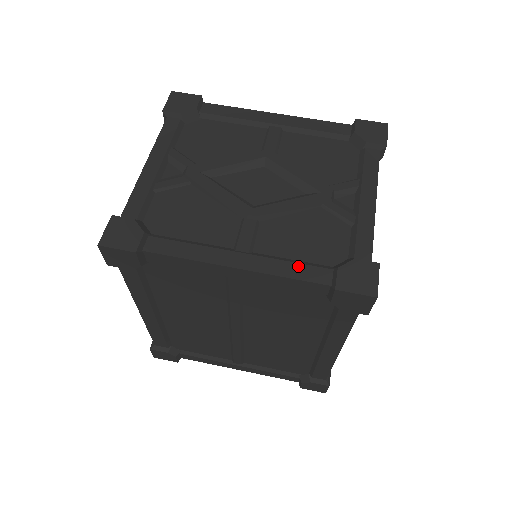
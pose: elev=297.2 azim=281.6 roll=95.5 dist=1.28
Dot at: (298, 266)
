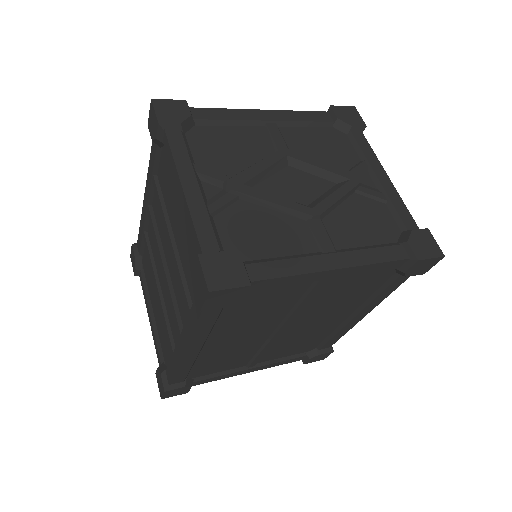
Dot at: (379, 250)
